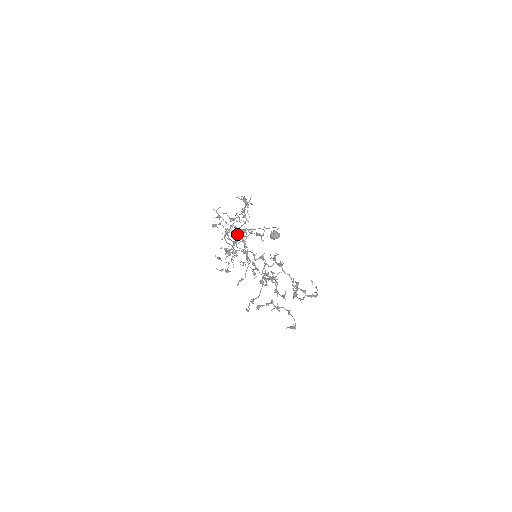
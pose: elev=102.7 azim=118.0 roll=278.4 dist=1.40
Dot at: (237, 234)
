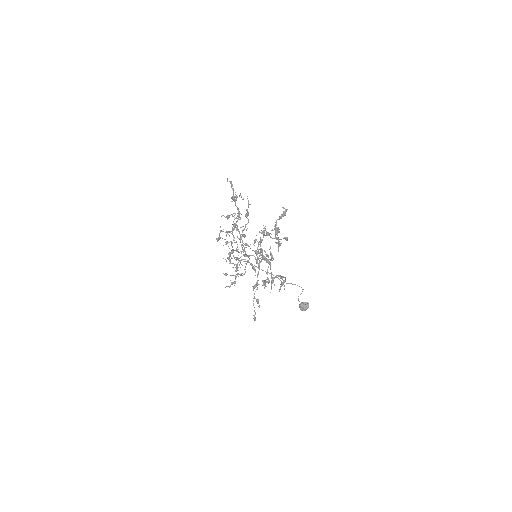
Dot at: (233, 230)
